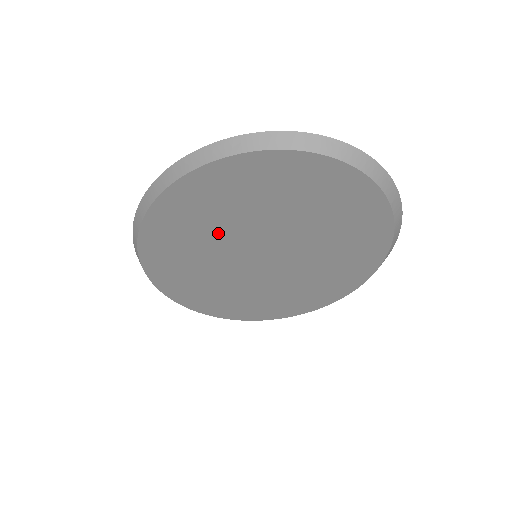
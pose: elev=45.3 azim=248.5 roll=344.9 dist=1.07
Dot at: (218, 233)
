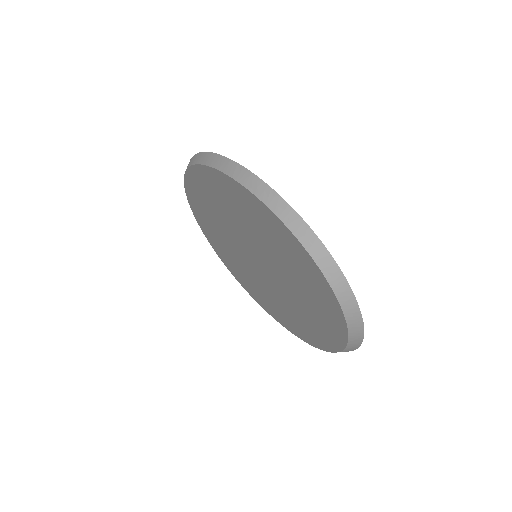
Dot at: (239, 224)
